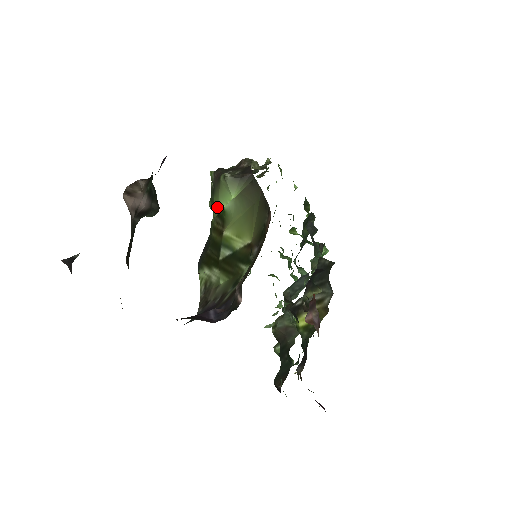
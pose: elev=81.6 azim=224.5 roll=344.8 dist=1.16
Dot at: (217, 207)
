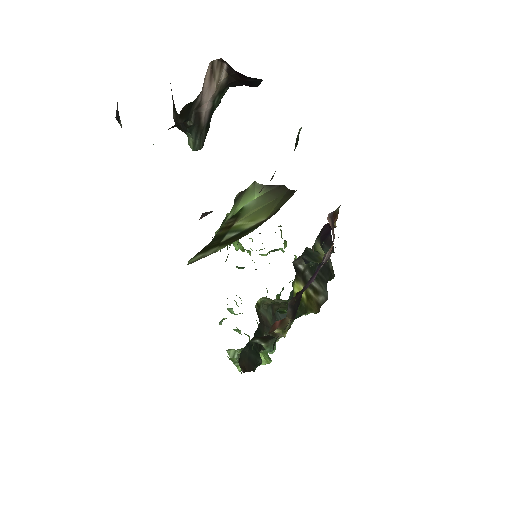
Dot at: (233, 211)
